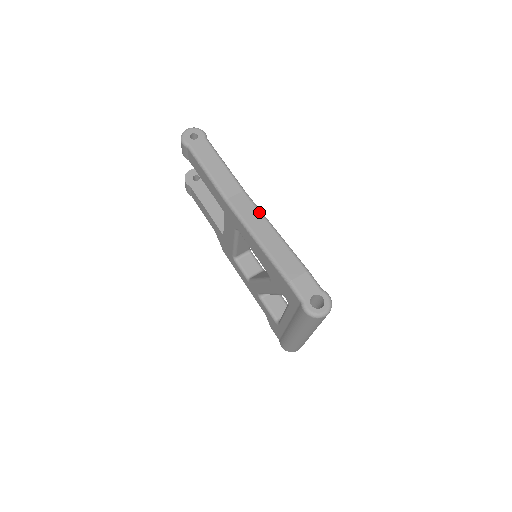
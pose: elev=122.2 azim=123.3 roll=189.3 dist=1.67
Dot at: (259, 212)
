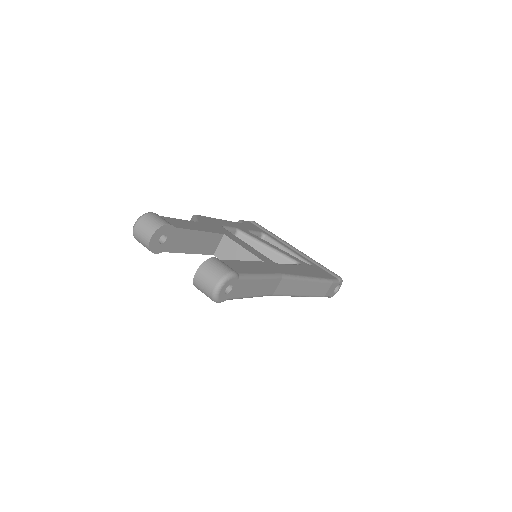
Dot at: (298, 280)
